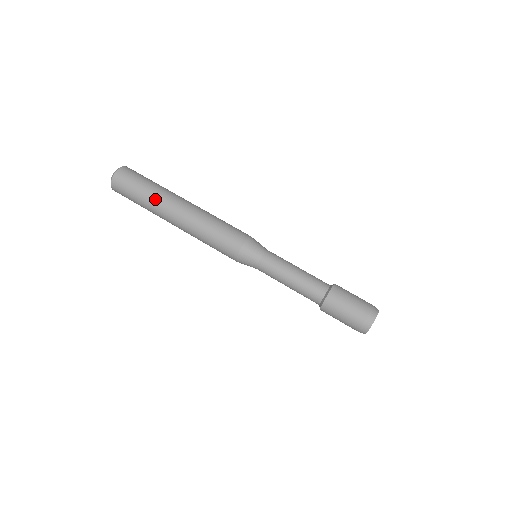
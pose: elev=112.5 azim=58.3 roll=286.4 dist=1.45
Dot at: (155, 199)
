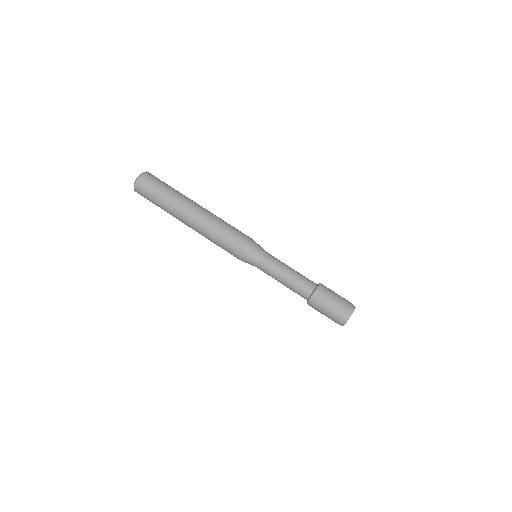
Dot at: (172, 203)
